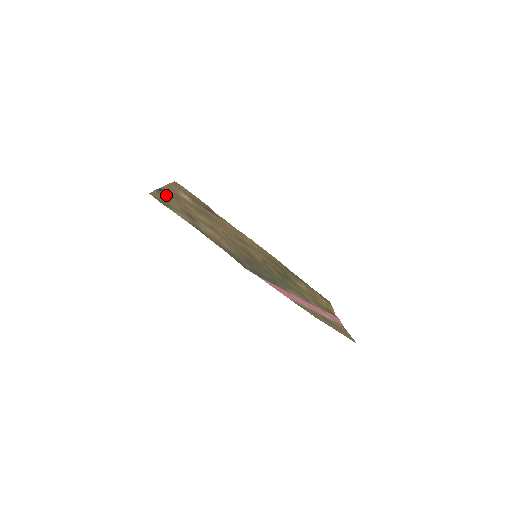
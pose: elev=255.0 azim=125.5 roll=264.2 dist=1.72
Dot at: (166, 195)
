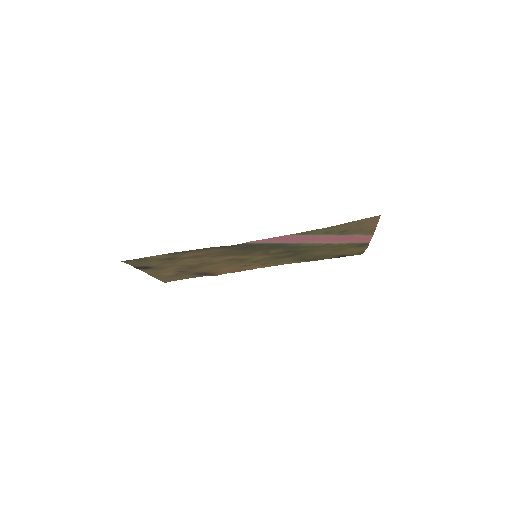
Dot at: (143, 265)
